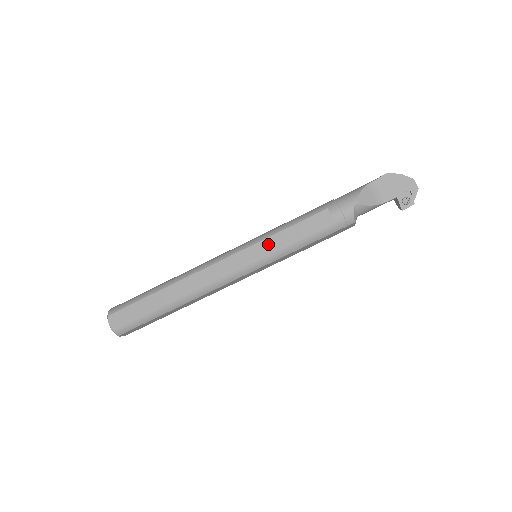
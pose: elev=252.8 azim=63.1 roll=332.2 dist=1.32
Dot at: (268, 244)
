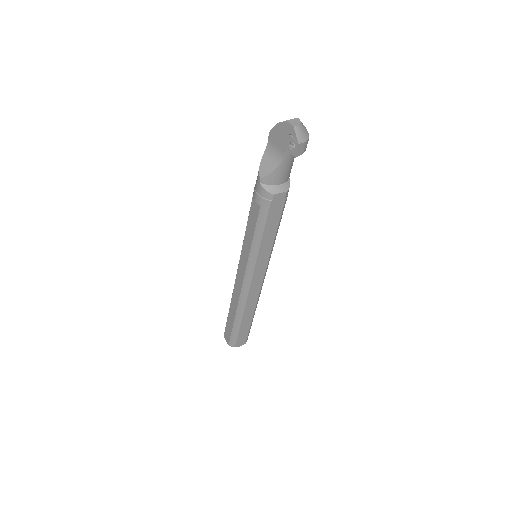
Dot at: (245, 247)
